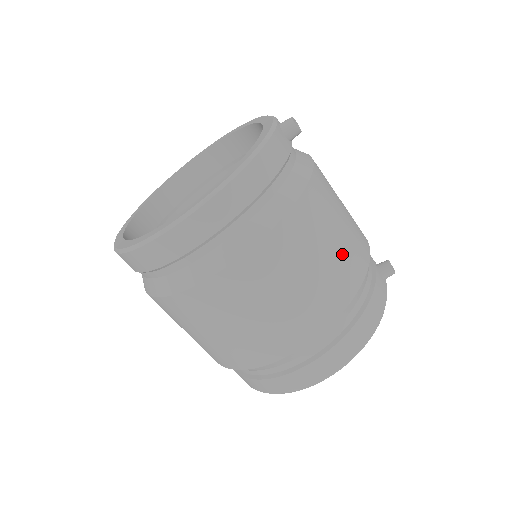
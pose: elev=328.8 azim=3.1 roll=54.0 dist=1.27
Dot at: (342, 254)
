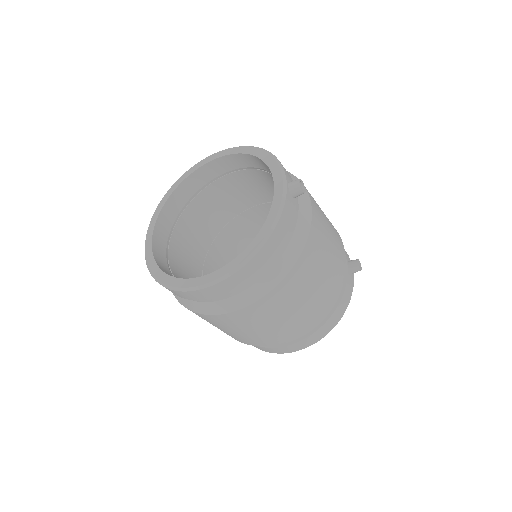
Dot at: (326, 281)
